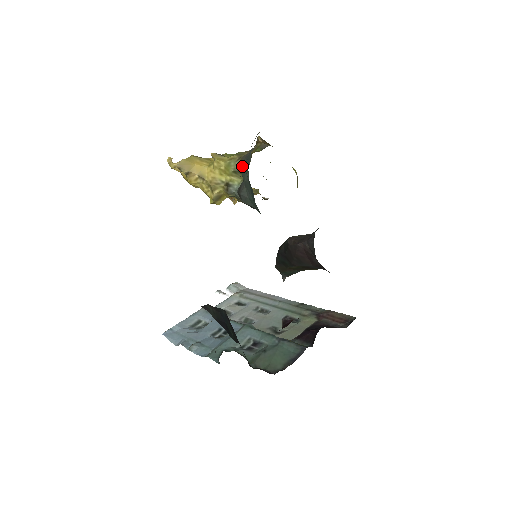
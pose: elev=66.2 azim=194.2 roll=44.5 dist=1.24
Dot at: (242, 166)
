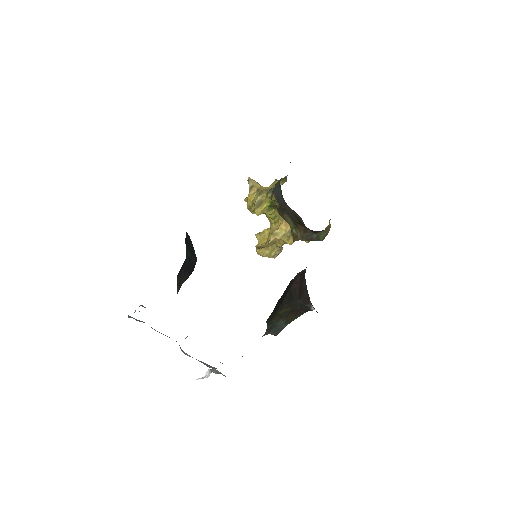
Dot at: occluded
